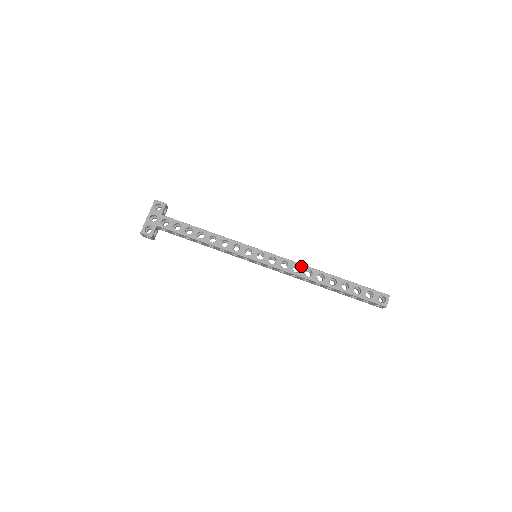
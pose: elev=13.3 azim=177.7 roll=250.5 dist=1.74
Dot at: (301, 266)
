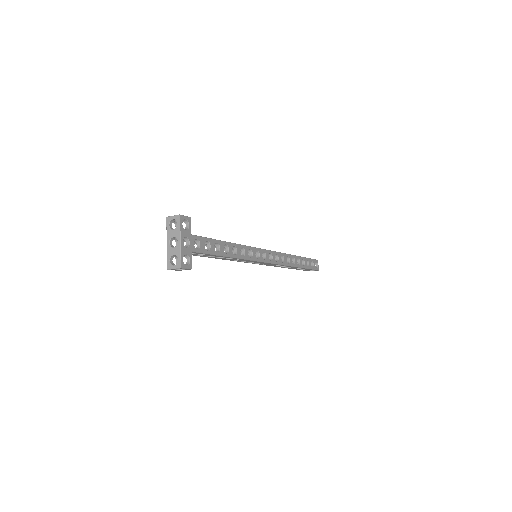
Dot at: (284, 255)
